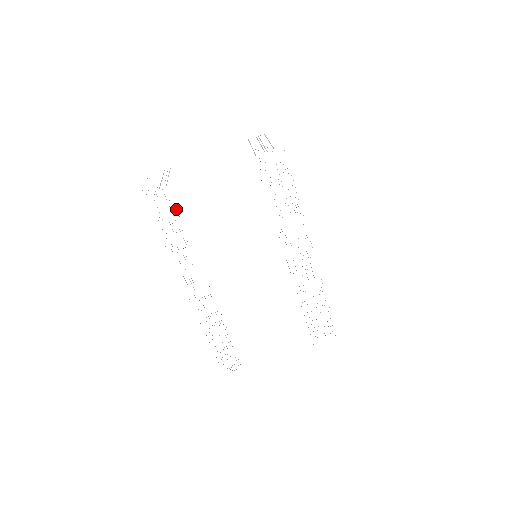
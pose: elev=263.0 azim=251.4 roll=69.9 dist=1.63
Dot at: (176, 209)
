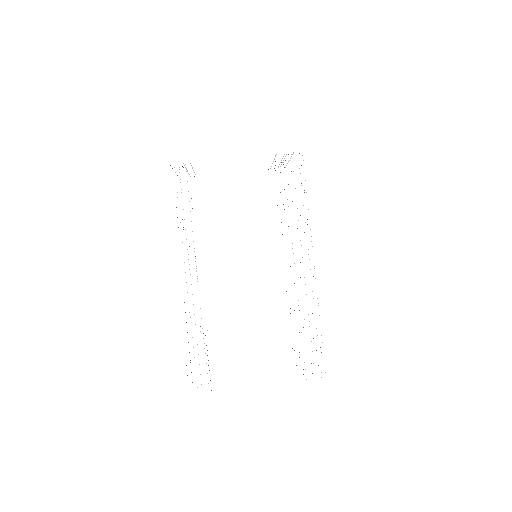
Dot at: occluded
